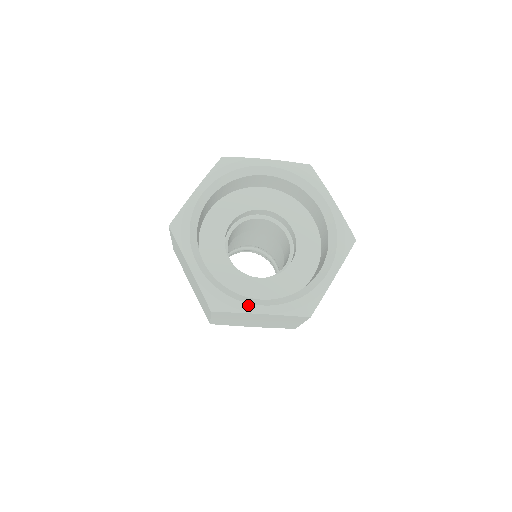
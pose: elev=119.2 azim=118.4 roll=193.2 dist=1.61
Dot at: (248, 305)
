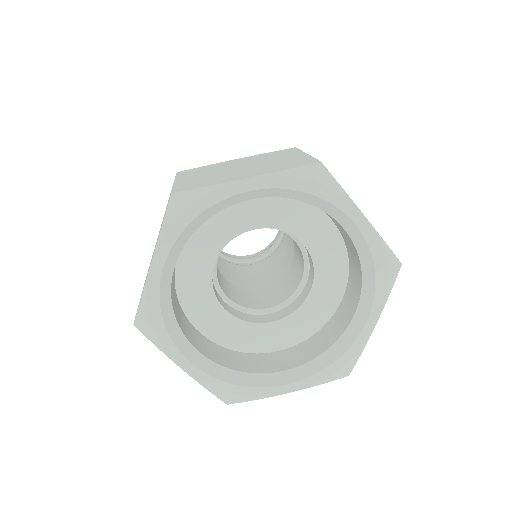
Dot at: (270, 389)
